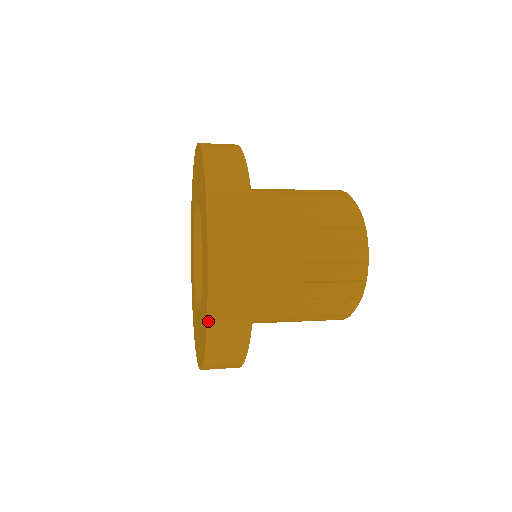
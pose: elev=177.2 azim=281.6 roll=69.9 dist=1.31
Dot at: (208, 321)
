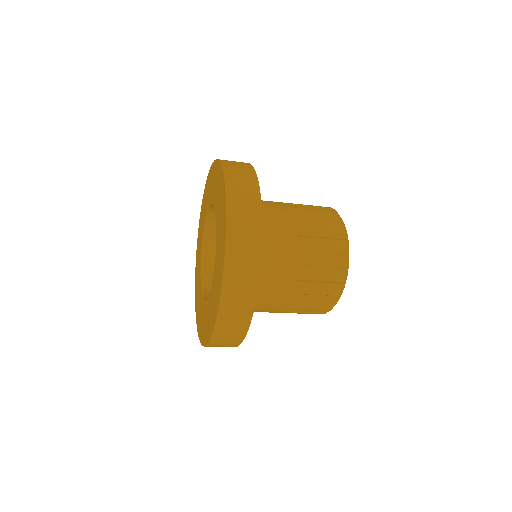
Dot at: (227, 216)
